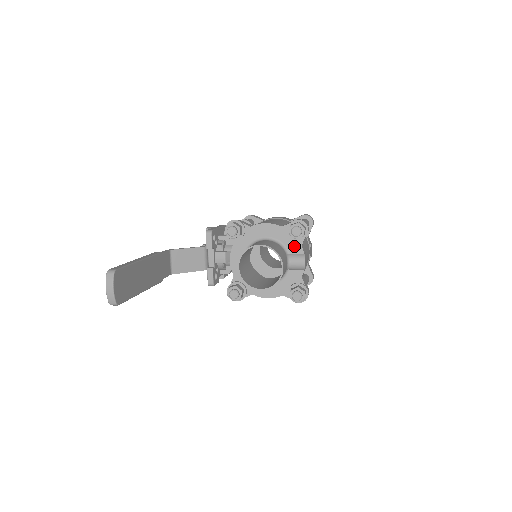
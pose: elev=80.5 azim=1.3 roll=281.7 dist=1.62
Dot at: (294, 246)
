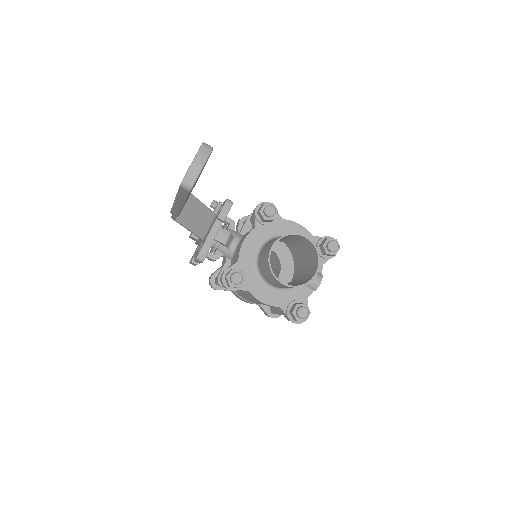
Dot at: occluded
